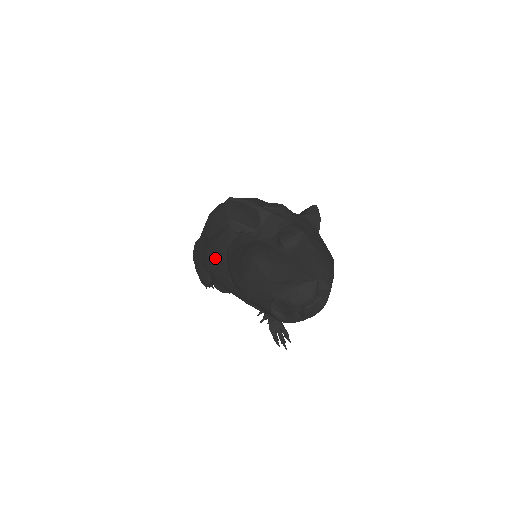
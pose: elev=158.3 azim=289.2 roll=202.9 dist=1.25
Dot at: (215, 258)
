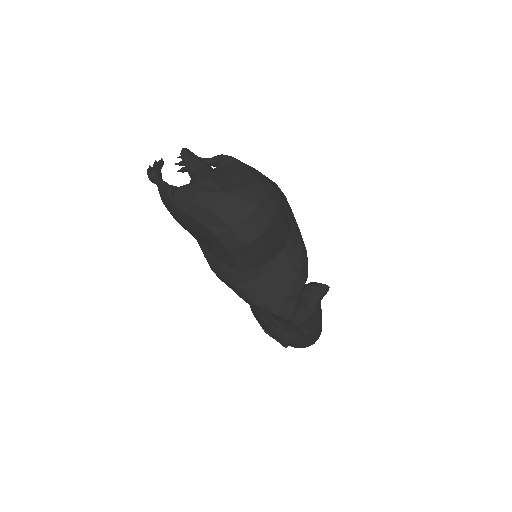
Dot at: occluded
